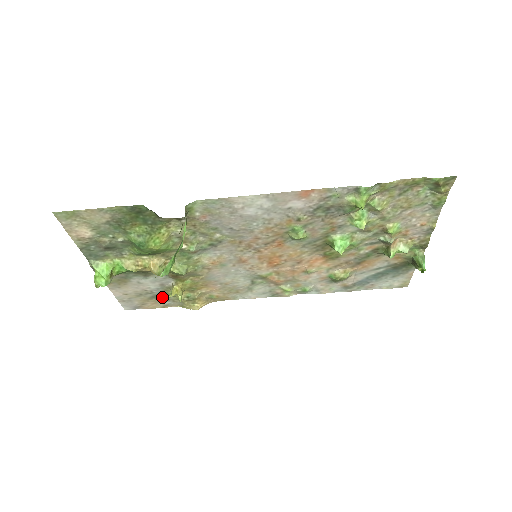
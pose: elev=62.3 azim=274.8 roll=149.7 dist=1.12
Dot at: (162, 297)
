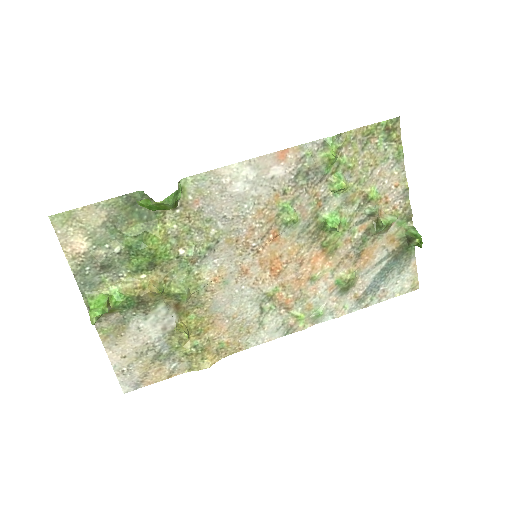
Dot at: (166, 356)
